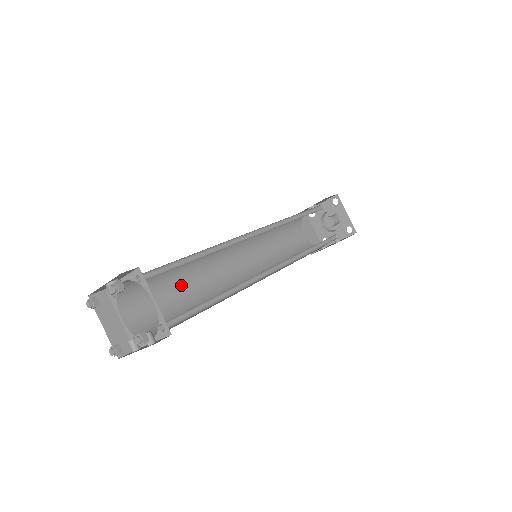
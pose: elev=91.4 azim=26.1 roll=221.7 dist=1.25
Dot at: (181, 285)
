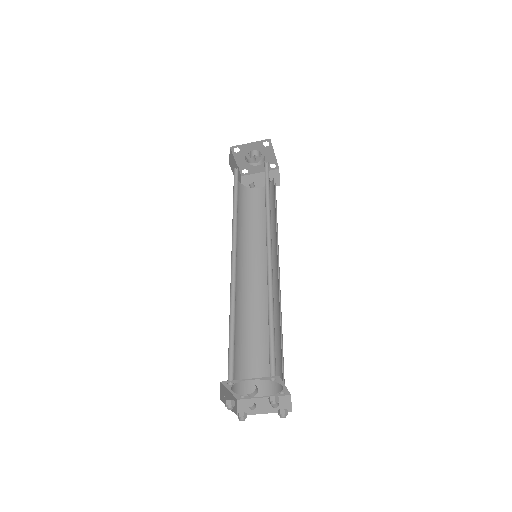
Dot at: occluded
